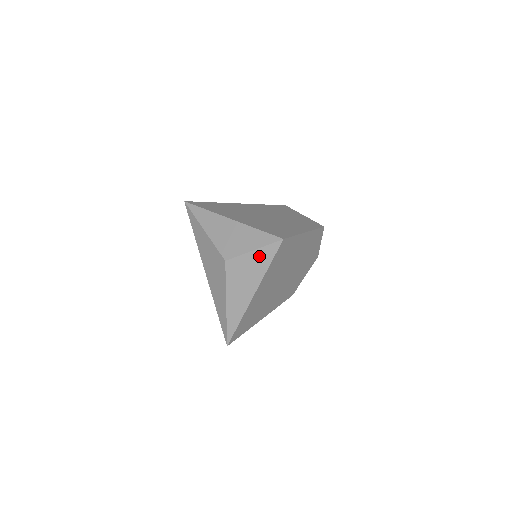
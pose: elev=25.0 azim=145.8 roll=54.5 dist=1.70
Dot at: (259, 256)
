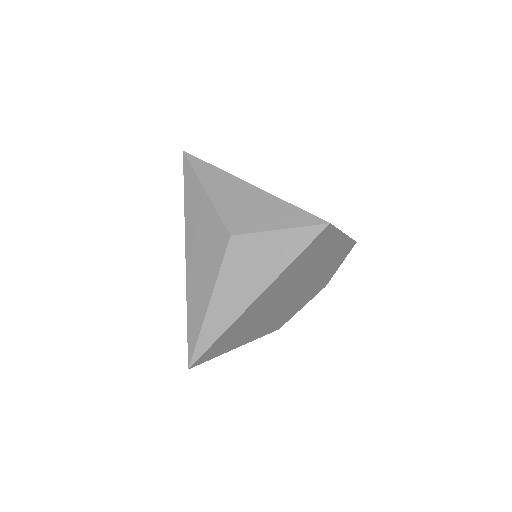
Dot at: (285, 240)
